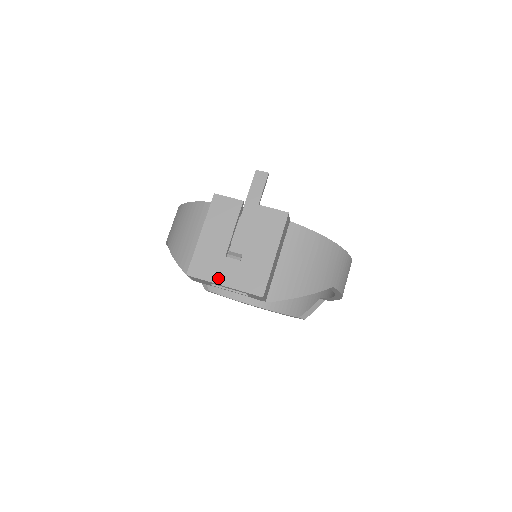
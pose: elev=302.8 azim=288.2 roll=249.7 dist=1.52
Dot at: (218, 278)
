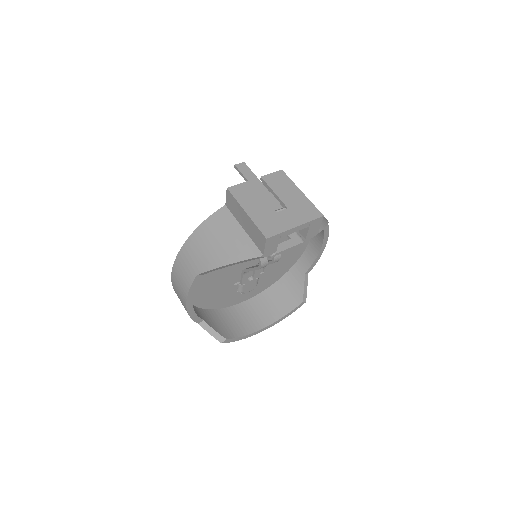
Dot at: (287, 226)
